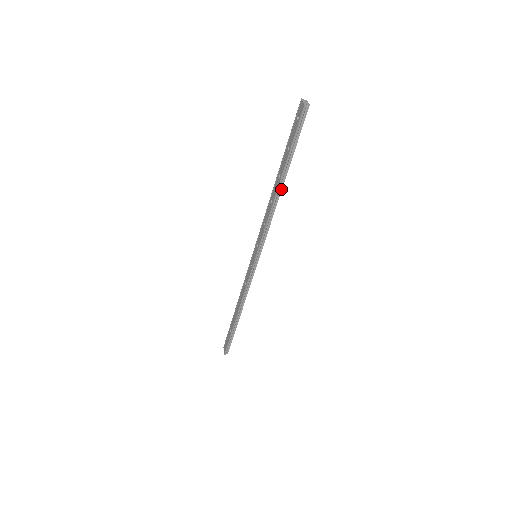
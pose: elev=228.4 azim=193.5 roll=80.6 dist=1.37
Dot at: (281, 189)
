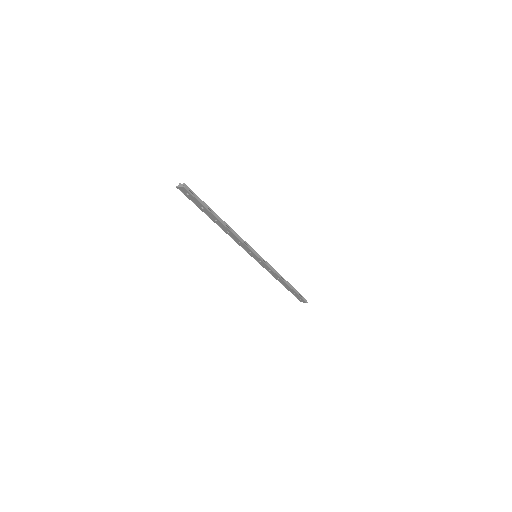
Dot at: (224, 223)
